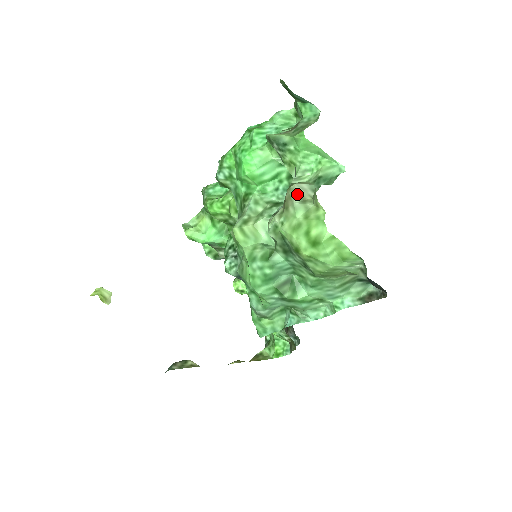
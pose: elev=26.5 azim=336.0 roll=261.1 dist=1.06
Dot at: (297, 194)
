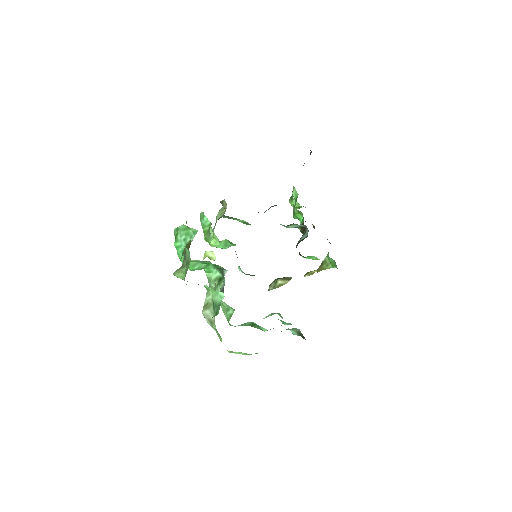
Dot at: (206, 319)
